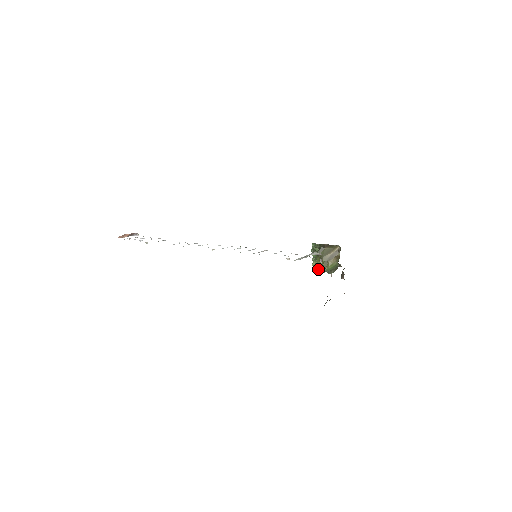
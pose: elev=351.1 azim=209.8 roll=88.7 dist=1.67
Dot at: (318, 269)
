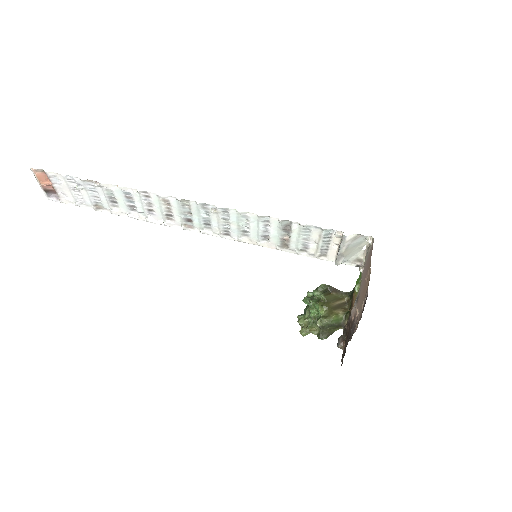
Dot at: (309, 325)
